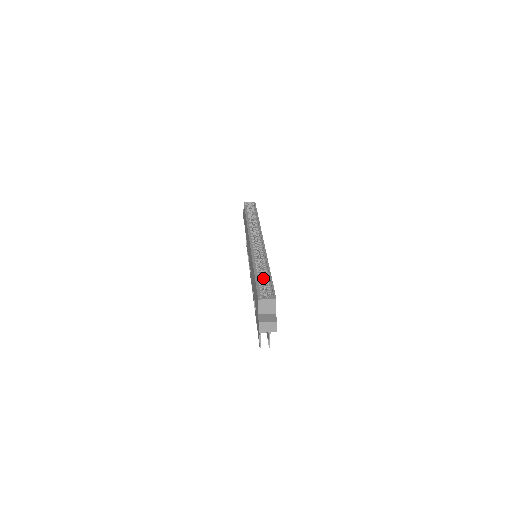
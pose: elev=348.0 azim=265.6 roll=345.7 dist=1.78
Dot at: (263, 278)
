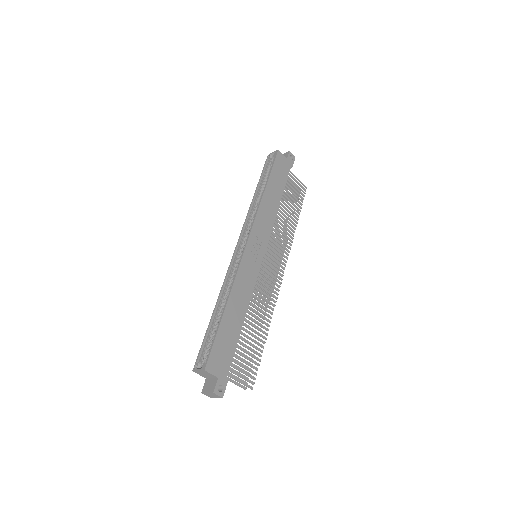
Dot at: occluded
